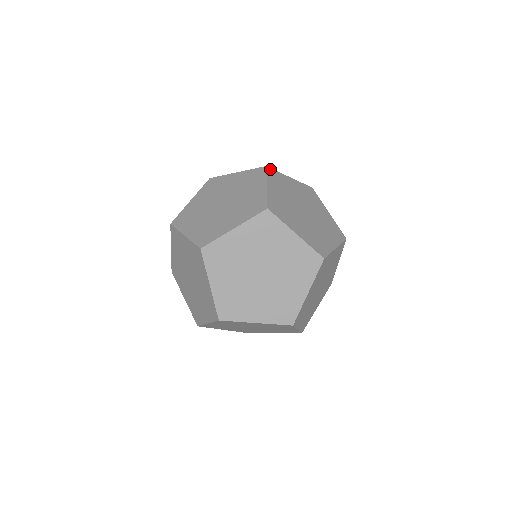
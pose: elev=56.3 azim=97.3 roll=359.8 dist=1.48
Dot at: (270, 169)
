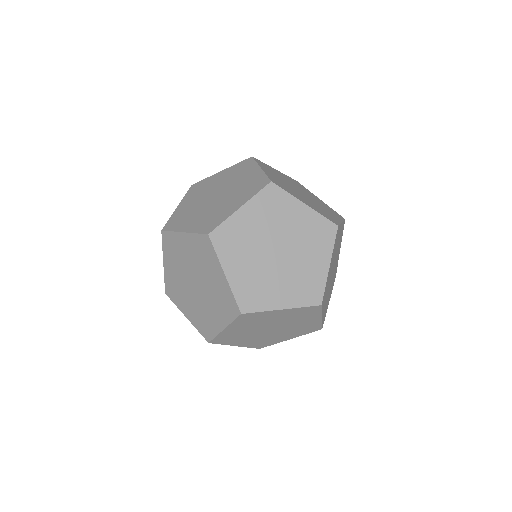
Dot at: (256, 159)
